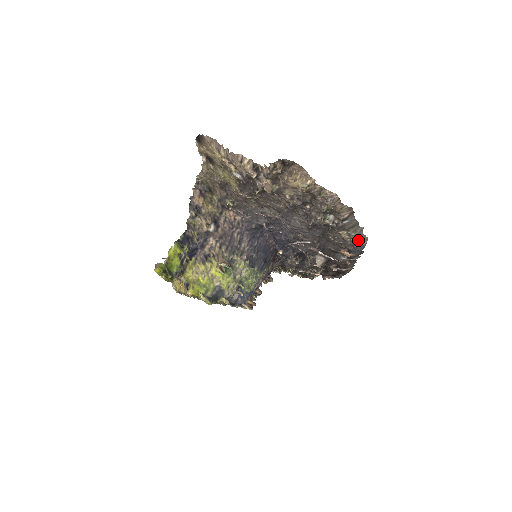
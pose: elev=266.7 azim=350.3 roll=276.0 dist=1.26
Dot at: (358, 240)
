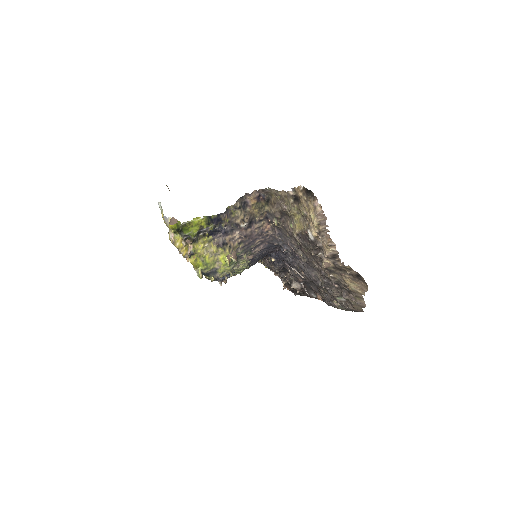
Dot at: occluded
